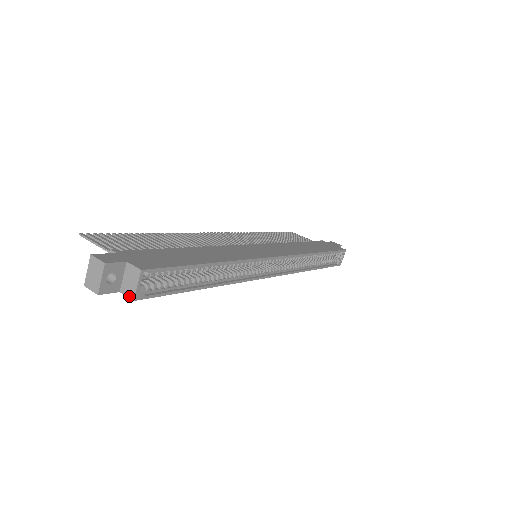
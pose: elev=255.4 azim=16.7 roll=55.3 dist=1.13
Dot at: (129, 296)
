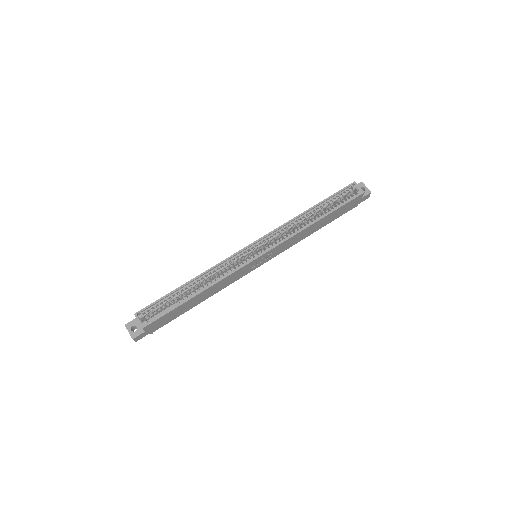
Dot at: (143, 329)
